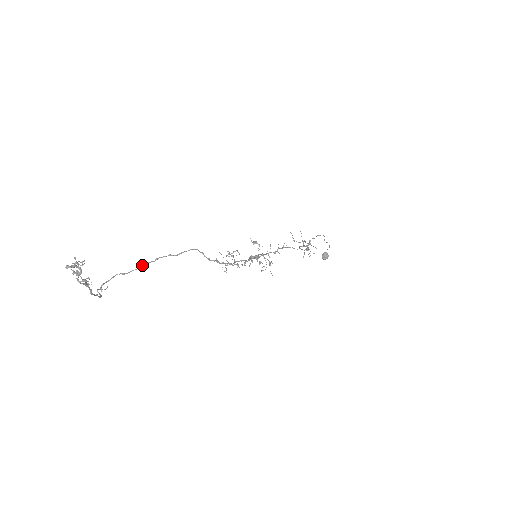
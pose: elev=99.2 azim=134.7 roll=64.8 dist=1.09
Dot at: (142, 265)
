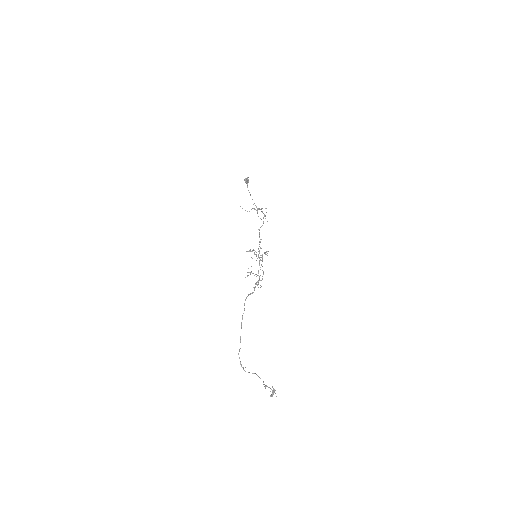
Dot at: occluded
